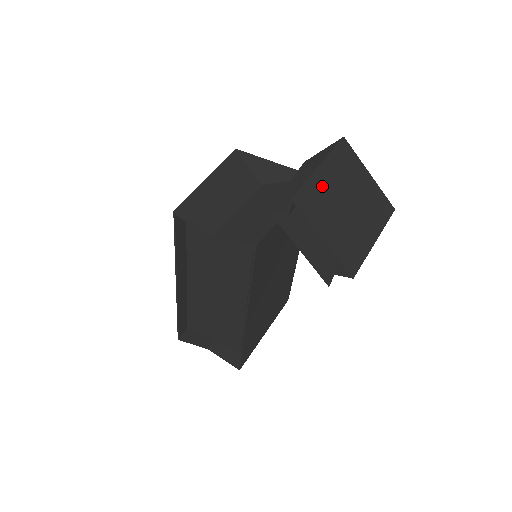
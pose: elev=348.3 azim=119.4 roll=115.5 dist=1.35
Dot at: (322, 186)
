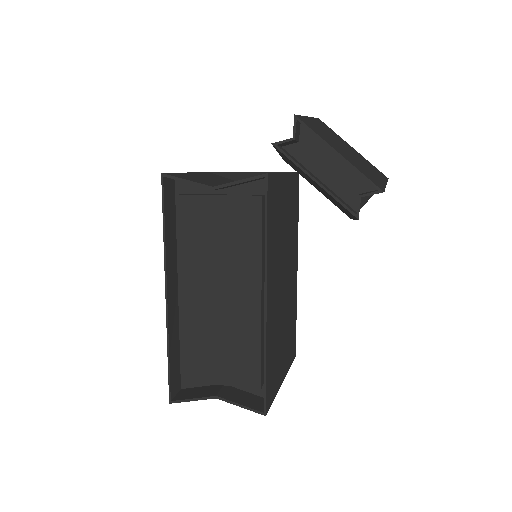
Dot at: (317, 127)
